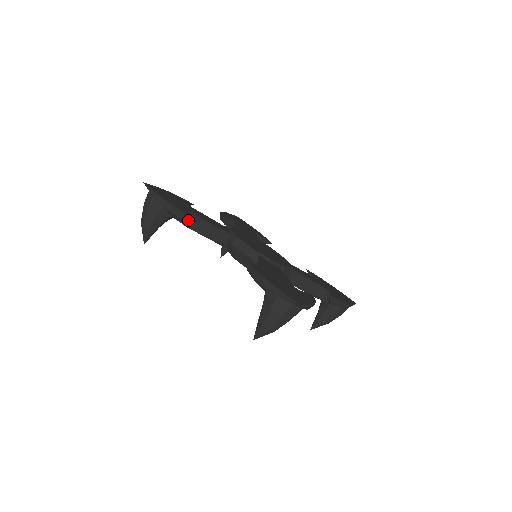
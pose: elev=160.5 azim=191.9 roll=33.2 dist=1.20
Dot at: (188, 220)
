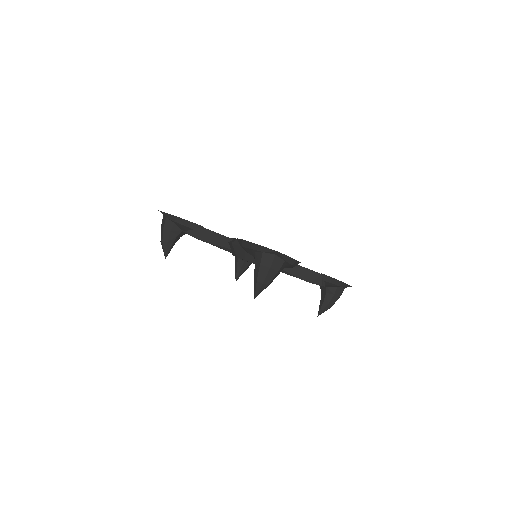
Dot at: (194, 227)
